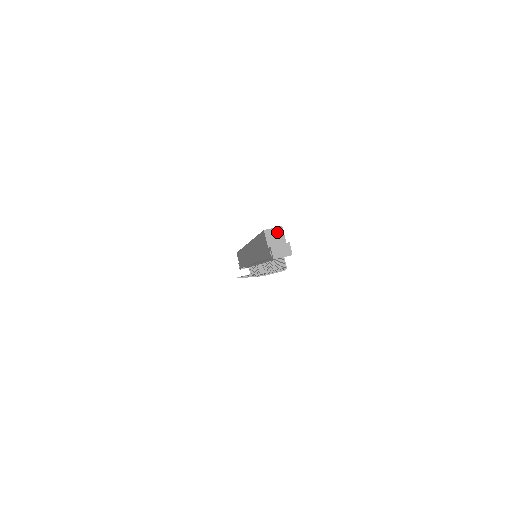
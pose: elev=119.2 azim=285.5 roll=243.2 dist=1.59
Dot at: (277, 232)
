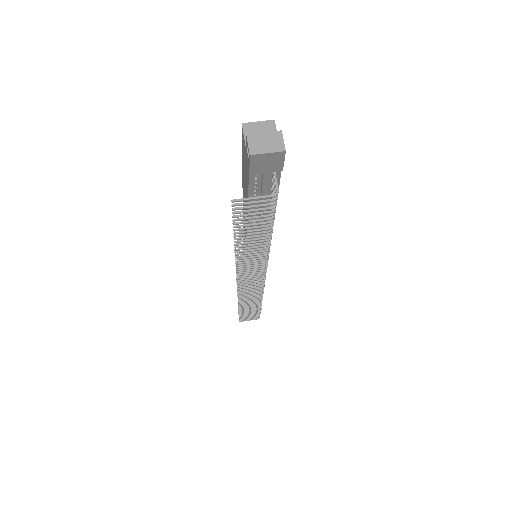
Dot at: (265, 128)
